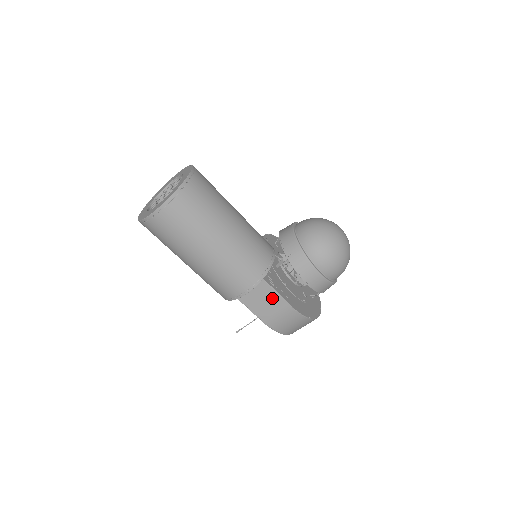
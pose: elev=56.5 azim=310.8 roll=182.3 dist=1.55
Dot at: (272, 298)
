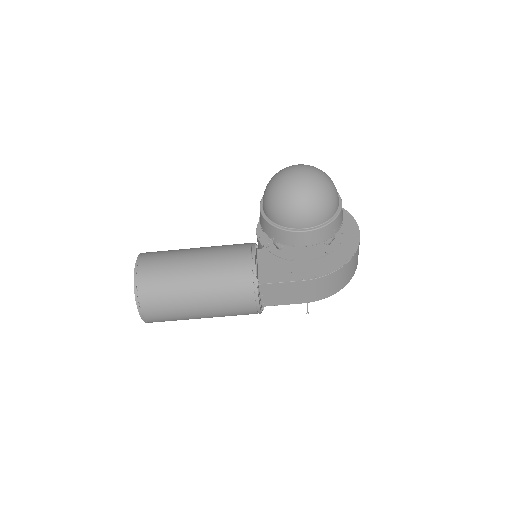
Dot at: (286, 287)
